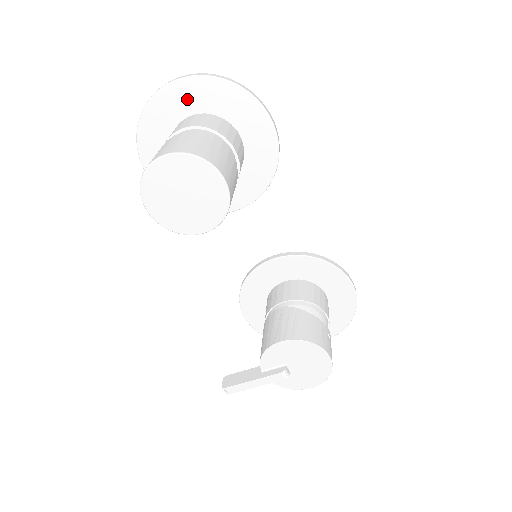
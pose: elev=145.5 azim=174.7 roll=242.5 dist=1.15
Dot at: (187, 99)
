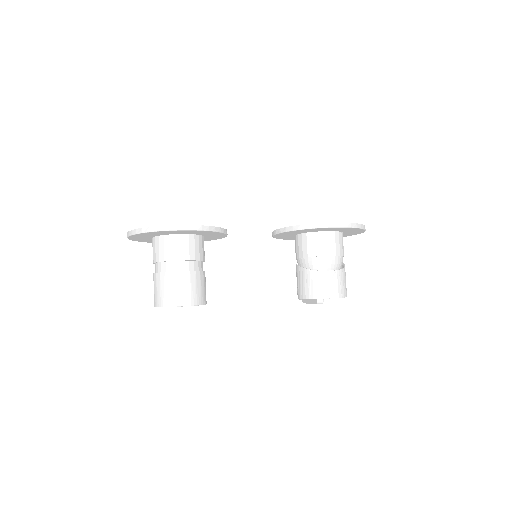
Dot at: (142, 237)
